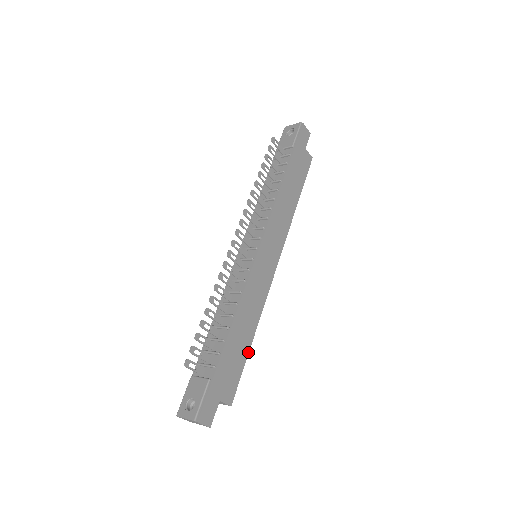
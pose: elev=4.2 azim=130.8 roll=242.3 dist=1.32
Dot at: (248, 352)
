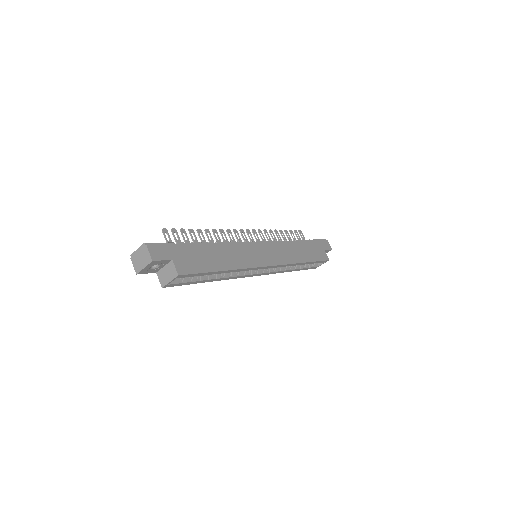
Dot at: (216, 271)
